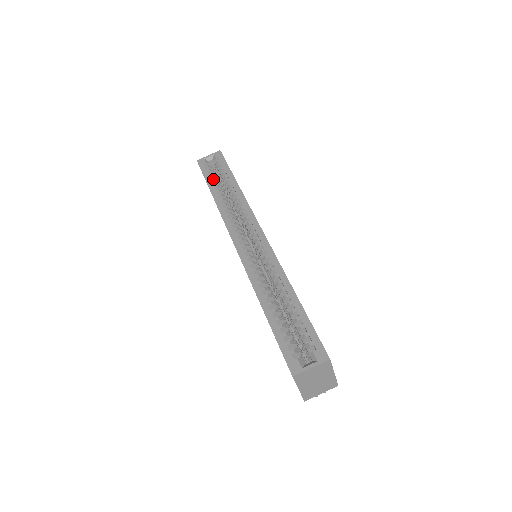
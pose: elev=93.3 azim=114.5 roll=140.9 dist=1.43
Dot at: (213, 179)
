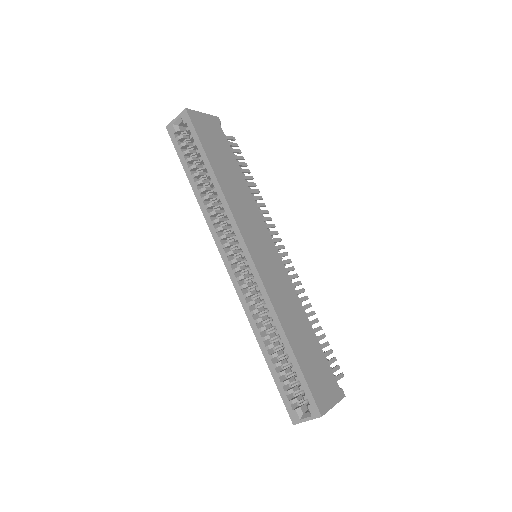
Dot at: (189, 161)
